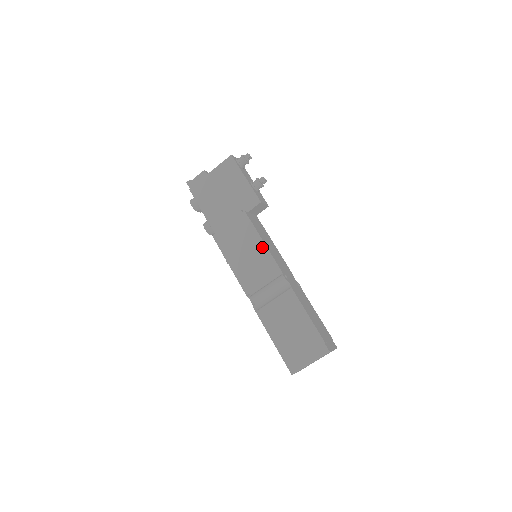
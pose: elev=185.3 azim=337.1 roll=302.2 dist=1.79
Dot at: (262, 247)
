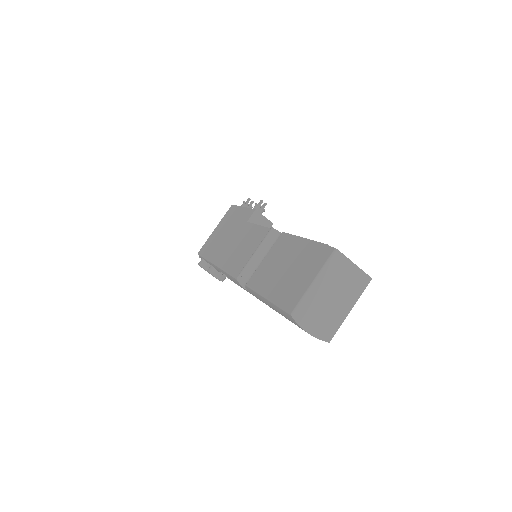
Dot at: (251, 228)
